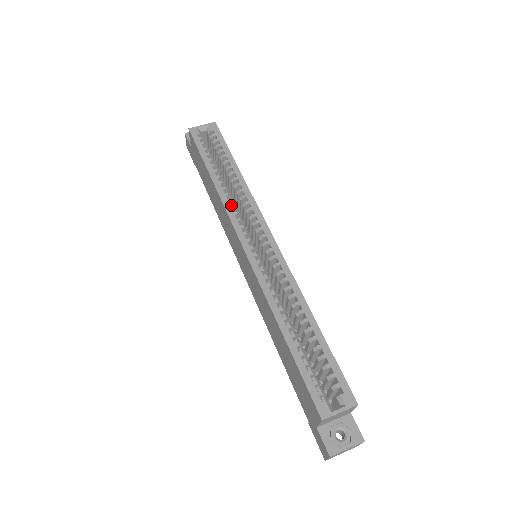
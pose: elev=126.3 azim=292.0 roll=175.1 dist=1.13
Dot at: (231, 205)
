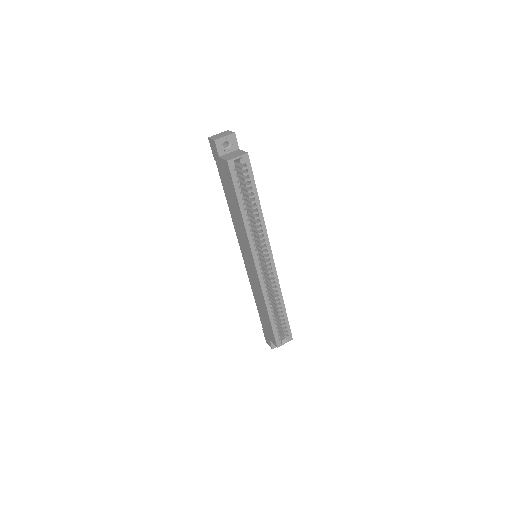
Dot at: (250, 232)
